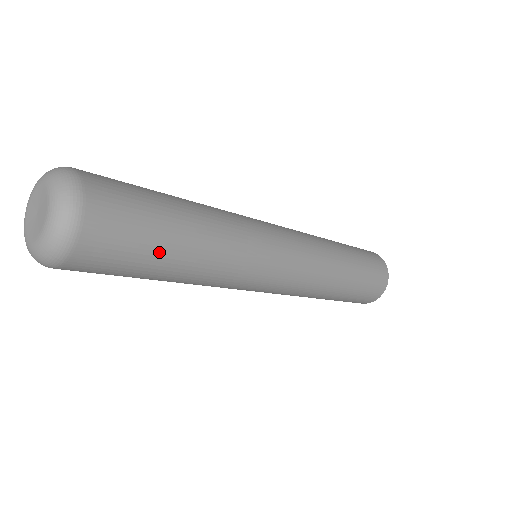
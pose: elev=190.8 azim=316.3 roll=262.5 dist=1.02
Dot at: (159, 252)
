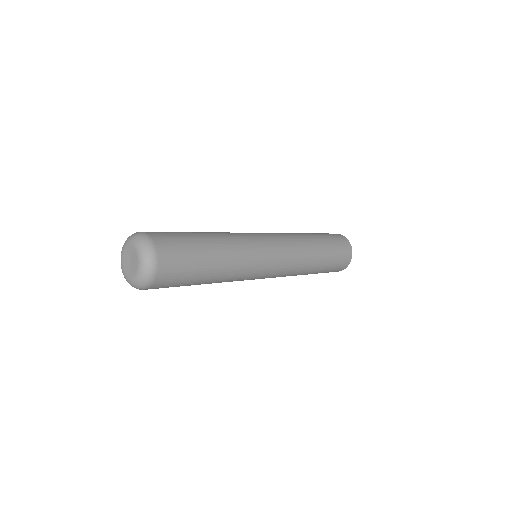
Dot at: (195, 279)
